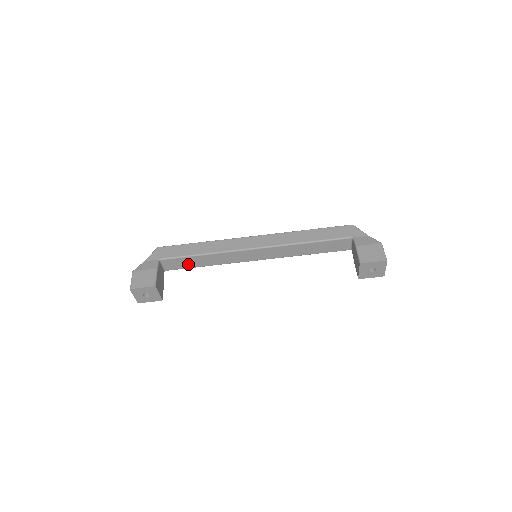
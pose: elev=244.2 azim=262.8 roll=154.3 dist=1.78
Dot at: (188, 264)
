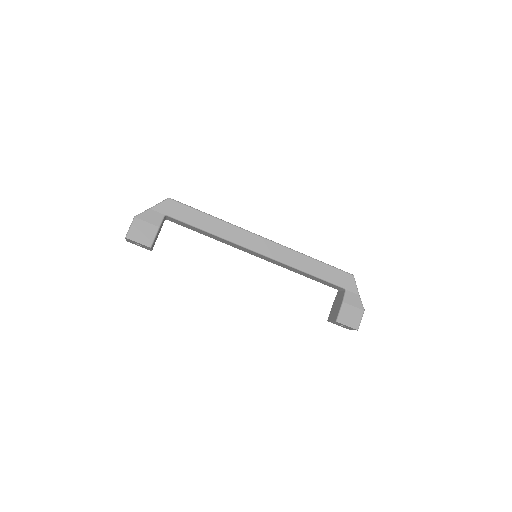
Dot at: (191, 228)
